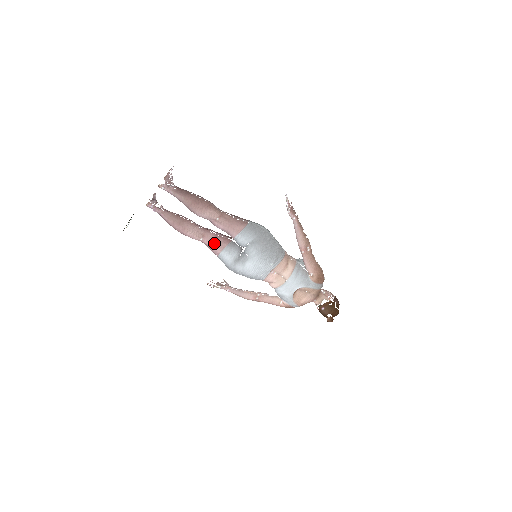
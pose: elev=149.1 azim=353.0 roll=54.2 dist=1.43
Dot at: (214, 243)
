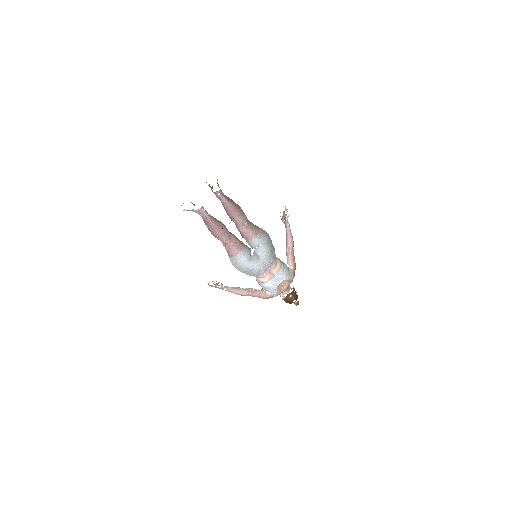
Dot at: (236, 245)
